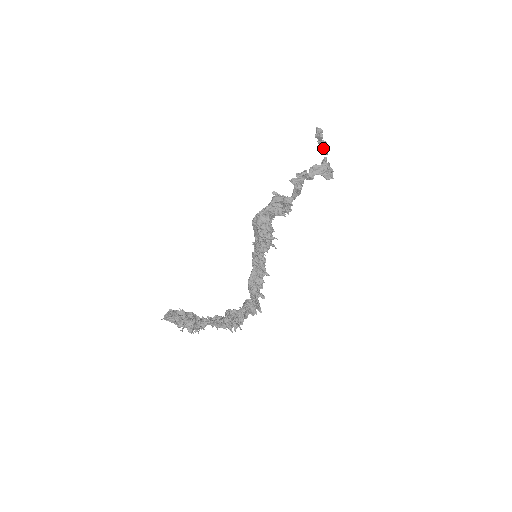
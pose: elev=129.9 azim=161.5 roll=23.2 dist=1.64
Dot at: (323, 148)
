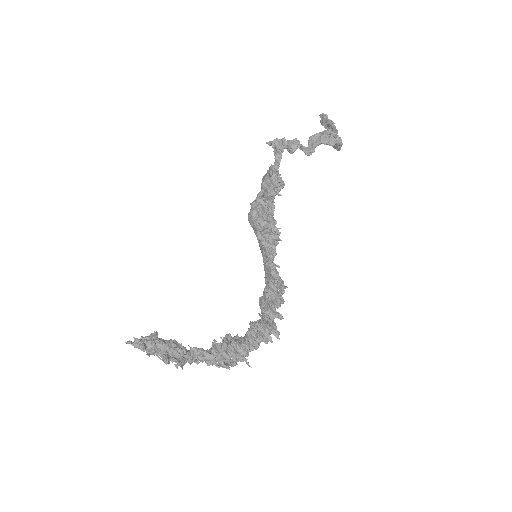
Dot at: (331, 129)
